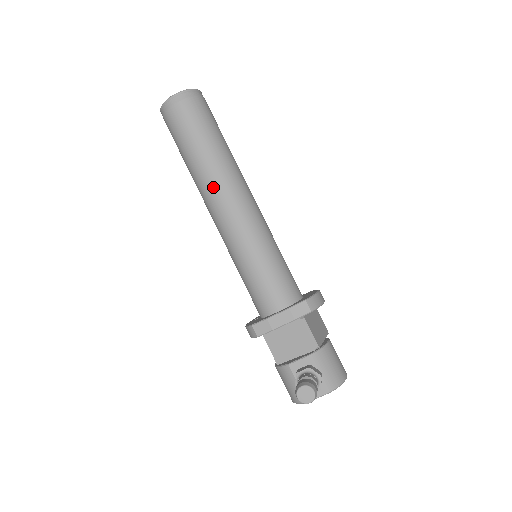
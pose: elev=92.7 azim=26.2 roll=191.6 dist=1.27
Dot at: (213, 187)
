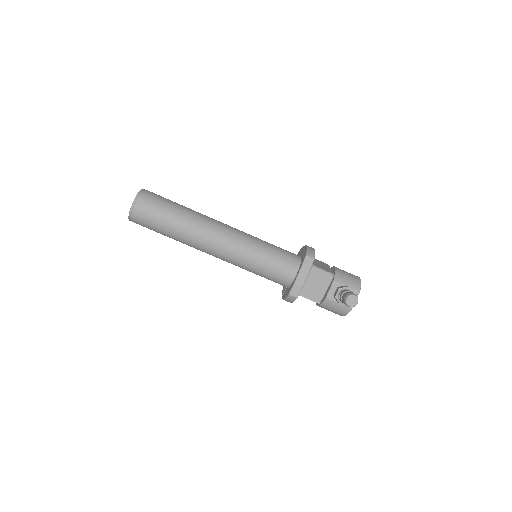
Dot at: (202, 237)
